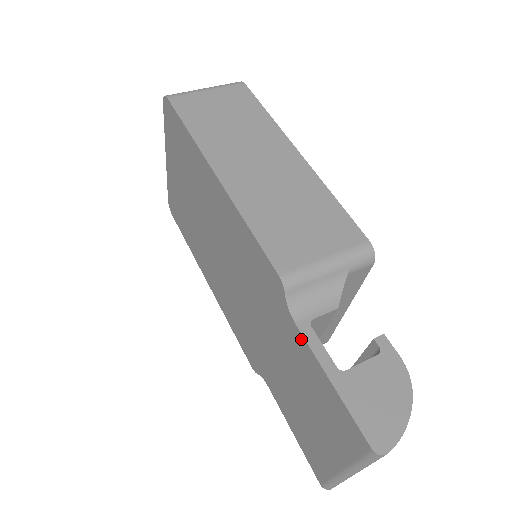
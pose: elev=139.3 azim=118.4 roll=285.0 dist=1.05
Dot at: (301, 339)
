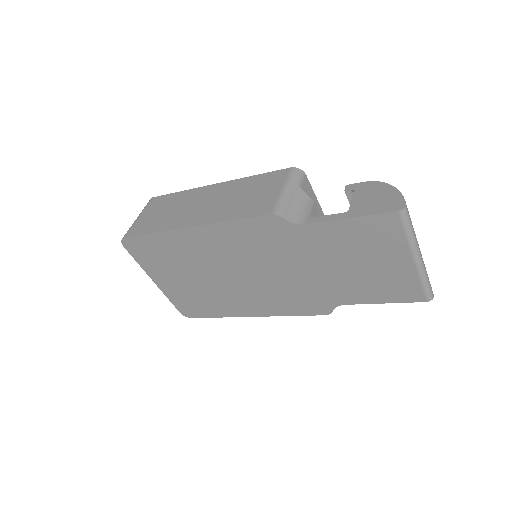
Dot at: (316, 227)
